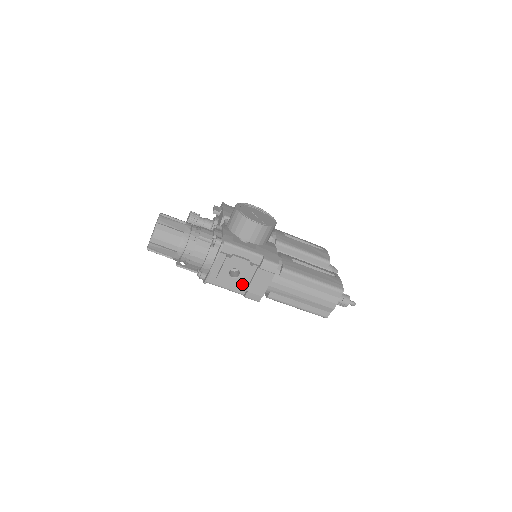
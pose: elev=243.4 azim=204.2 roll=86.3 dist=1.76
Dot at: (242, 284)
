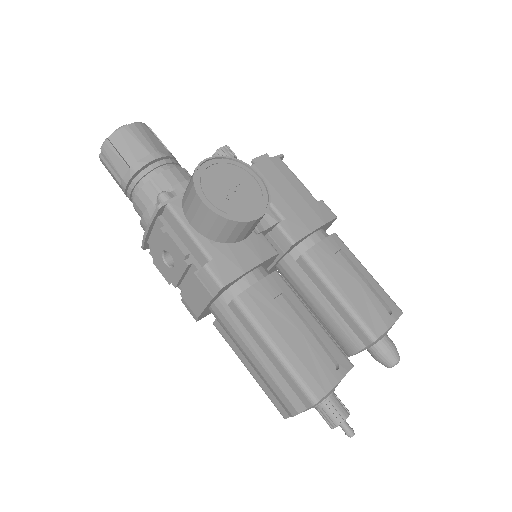
Dot at: (176, 281)
